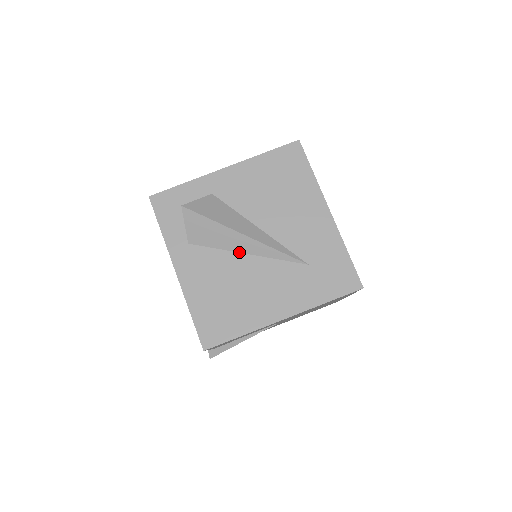
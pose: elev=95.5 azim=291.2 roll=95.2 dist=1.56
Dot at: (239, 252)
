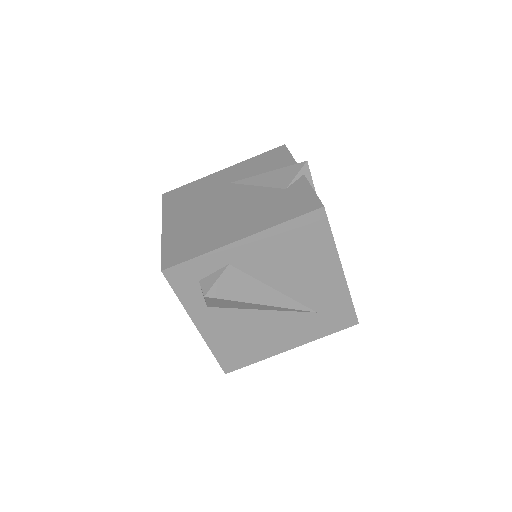
Dot at: (256, 309)
